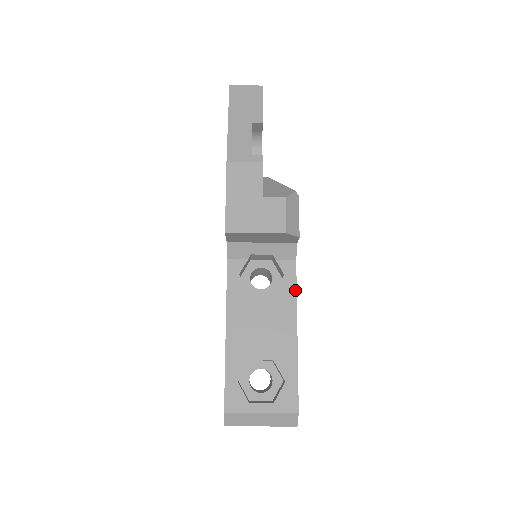
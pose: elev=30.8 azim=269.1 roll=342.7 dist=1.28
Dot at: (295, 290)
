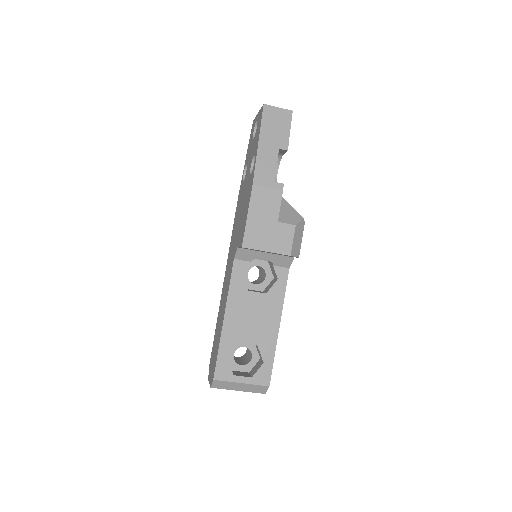
Dot at: (284, 293)
